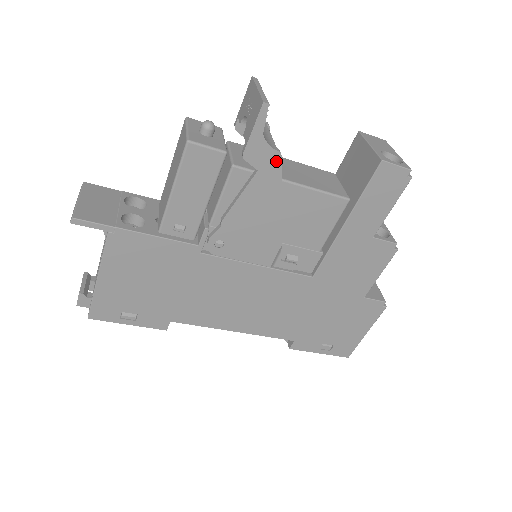
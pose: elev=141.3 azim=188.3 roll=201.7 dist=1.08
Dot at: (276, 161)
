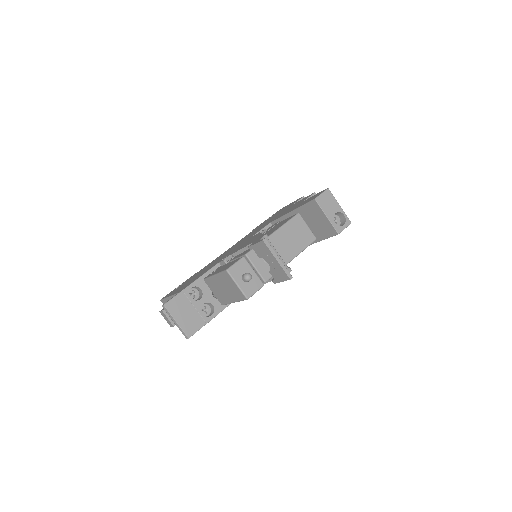
Dot at: occluded
